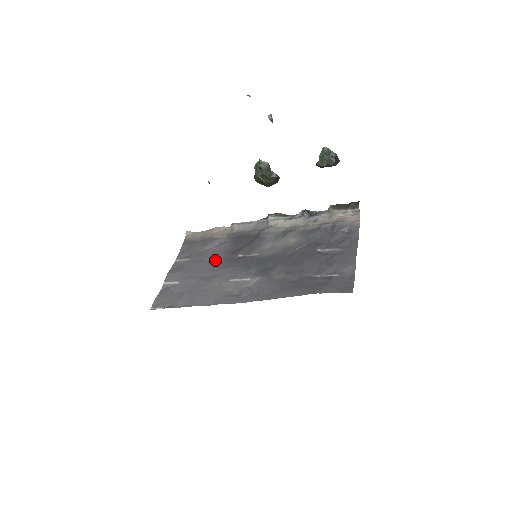
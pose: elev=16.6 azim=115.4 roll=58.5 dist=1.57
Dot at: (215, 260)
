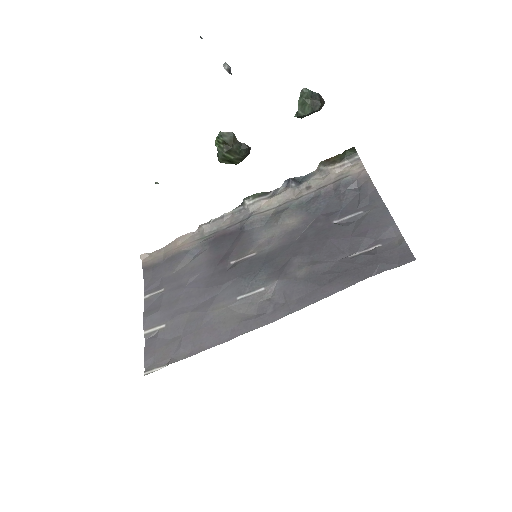
Dot at: (200, 279)
